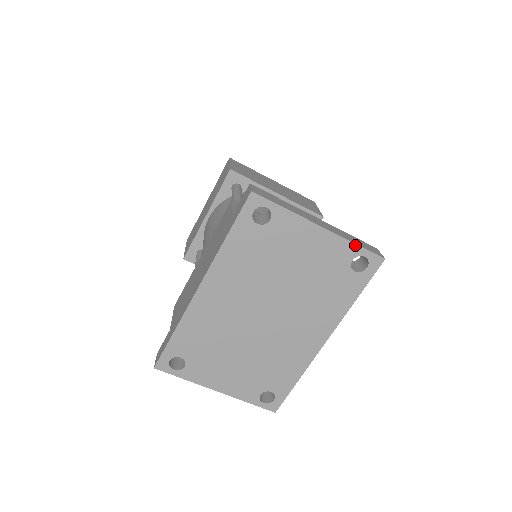
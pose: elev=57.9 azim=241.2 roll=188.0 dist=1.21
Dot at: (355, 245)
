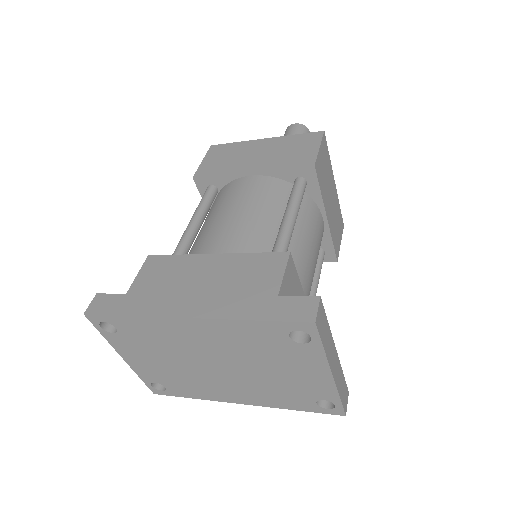
Dot at: (339, 398)
